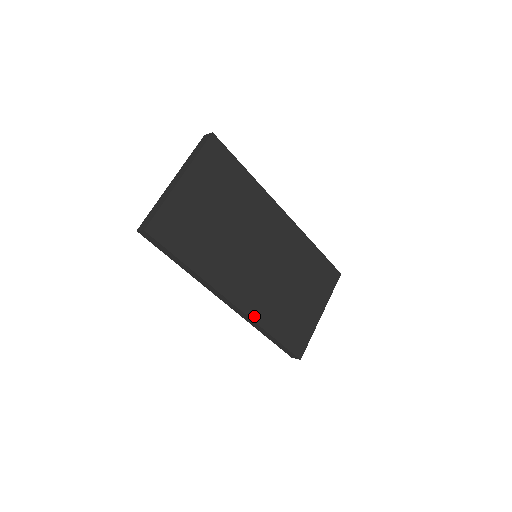
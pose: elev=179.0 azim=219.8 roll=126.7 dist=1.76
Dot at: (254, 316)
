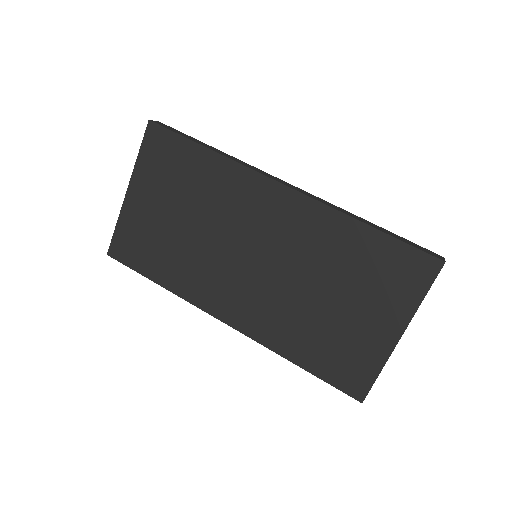
Dot at: (260, 337)
